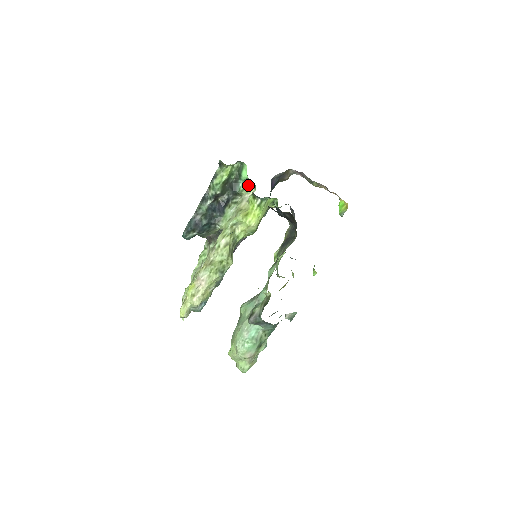
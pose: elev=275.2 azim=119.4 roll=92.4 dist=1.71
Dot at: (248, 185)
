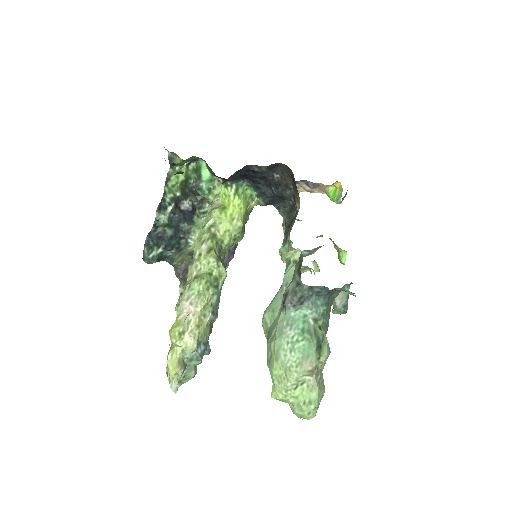
Dot at: (213, 190)
